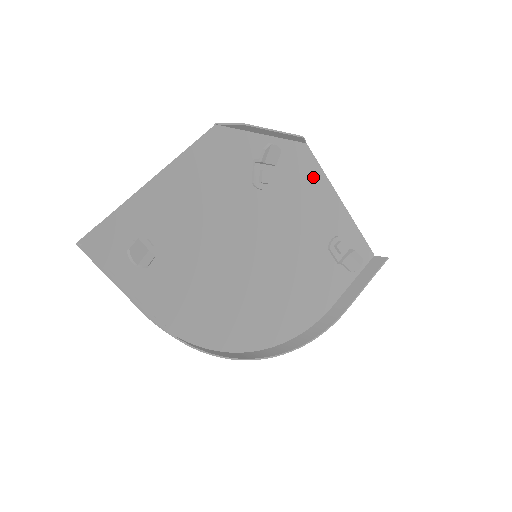
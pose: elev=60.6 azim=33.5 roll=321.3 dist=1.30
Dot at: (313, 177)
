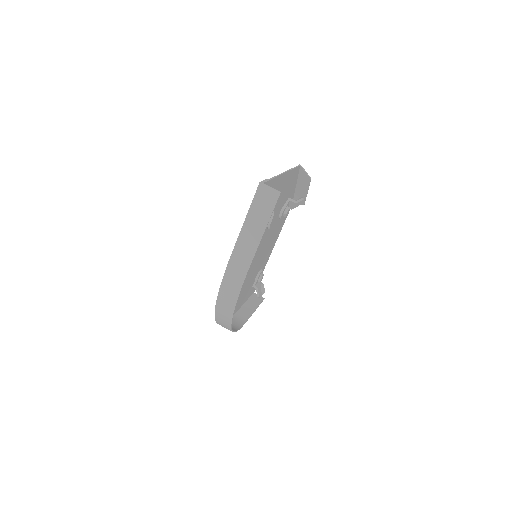
Dot at: (281, 227)
